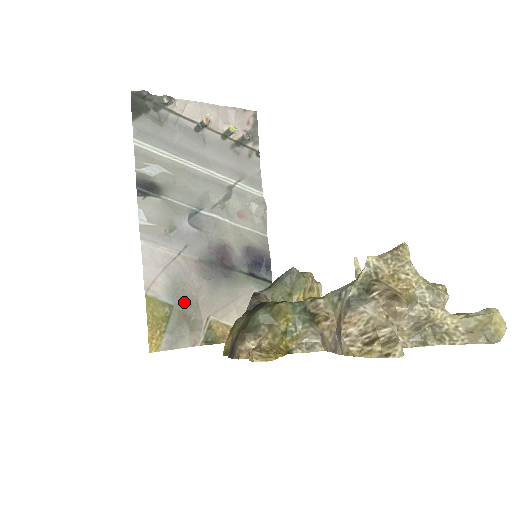
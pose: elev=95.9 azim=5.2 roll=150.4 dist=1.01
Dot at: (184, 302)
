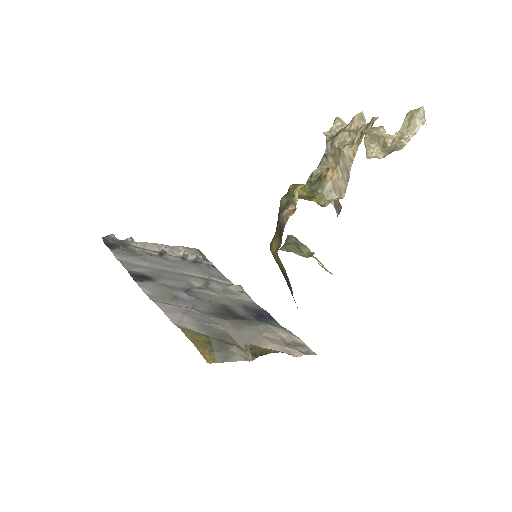
Dot at: (216, 334)
